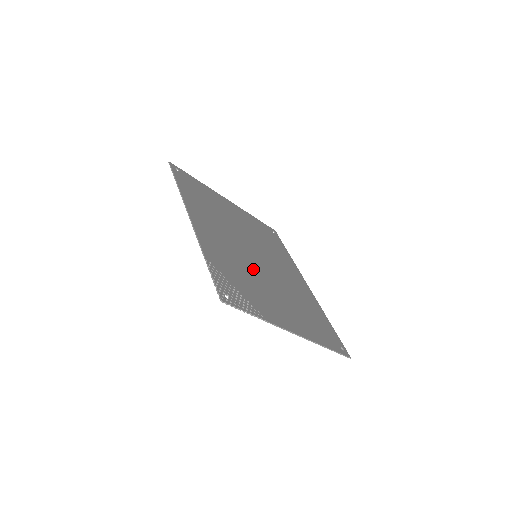
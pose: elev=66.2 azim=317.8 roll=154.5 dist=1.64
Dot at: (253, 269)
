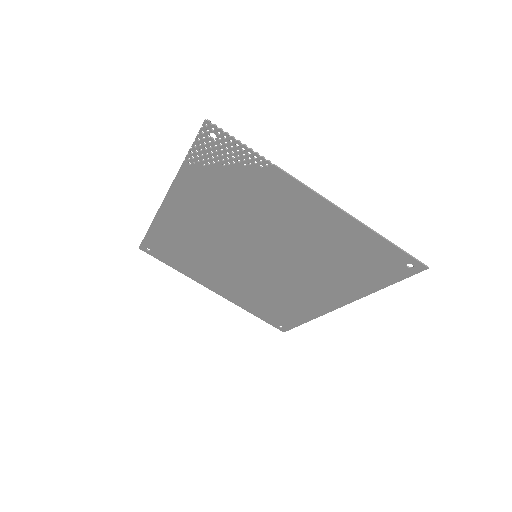
Dot at: (252, 227)
